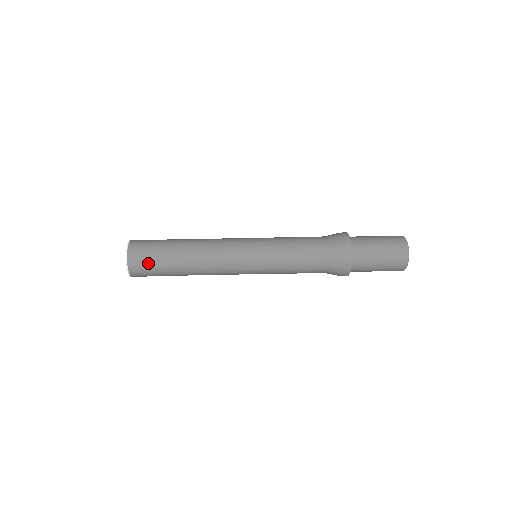
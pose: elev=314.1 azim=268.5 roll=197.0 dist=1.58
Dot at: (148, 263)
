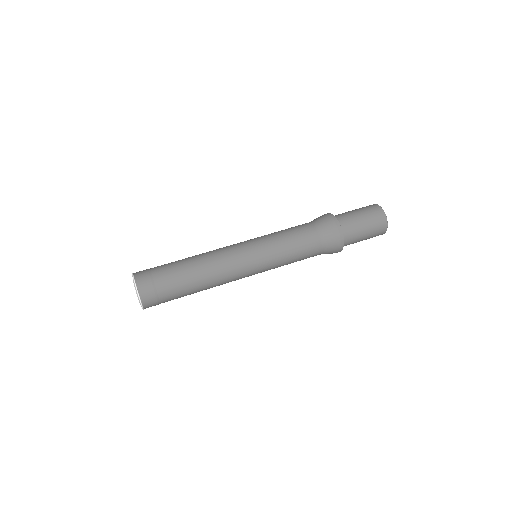
Dot at: (163, 302)
